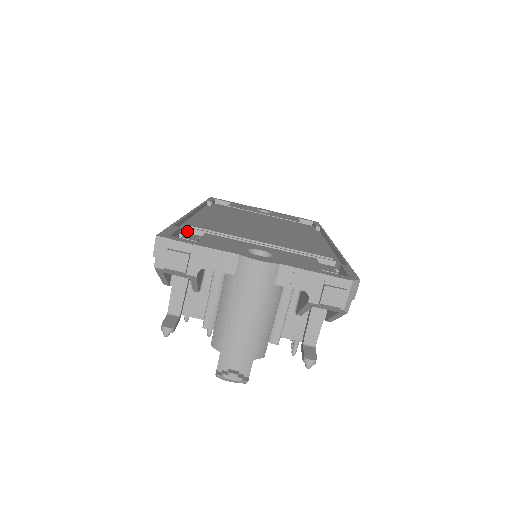
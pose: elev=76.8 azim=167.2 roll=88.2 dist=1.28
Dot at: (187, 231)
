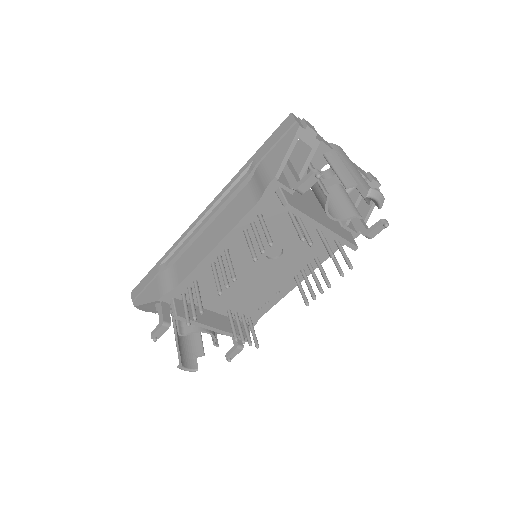
Dot at: occluded
